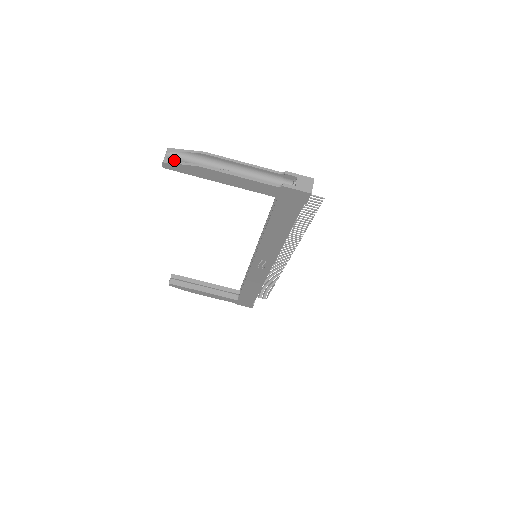
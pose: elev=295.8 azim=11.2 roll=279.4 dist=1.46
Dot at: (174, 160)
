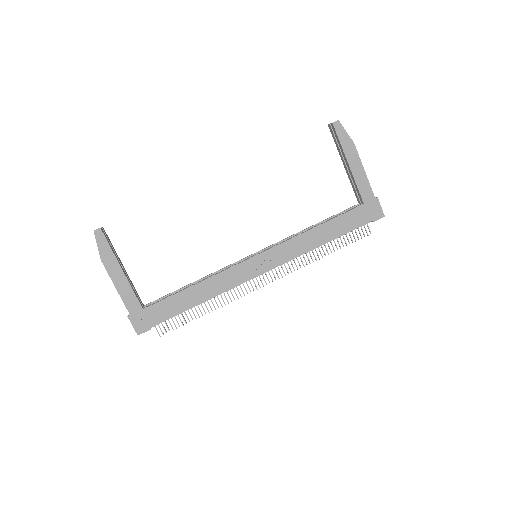
Dot at: (342, 127)
